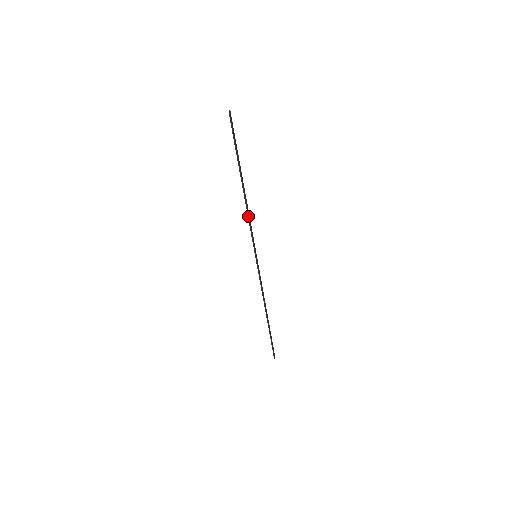
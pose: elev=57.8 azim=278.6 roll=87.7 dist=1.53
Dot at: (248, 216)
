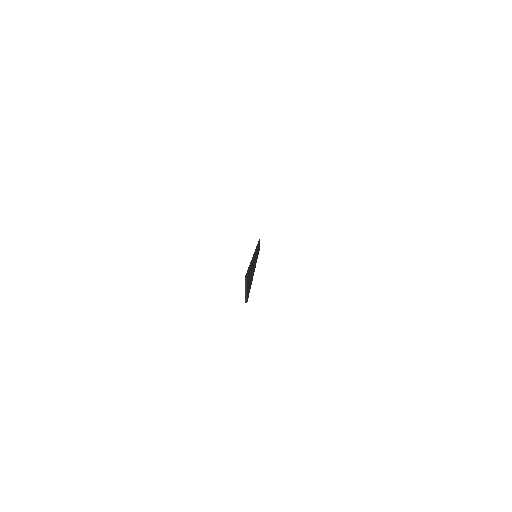
Dot at: (254, 271)
